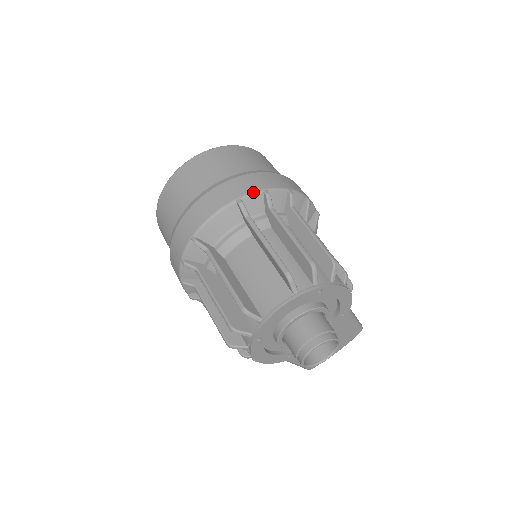
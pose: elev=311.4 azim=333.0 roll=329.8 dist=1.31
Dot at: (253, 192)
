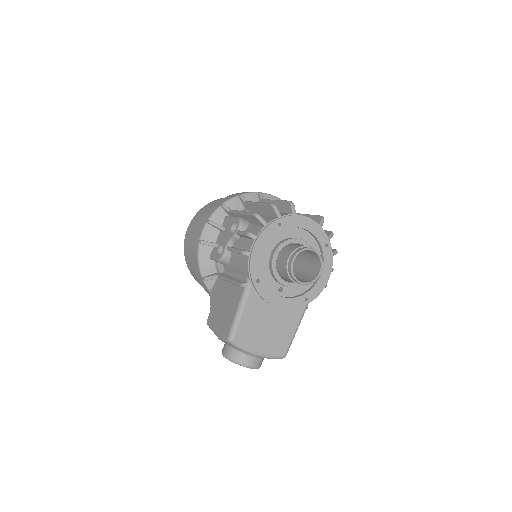
Dot at: occluded
